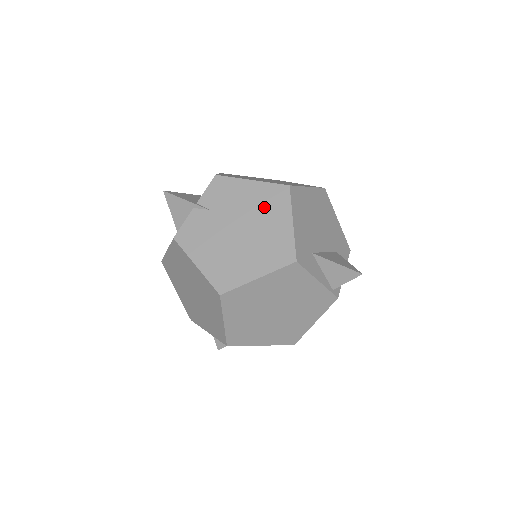
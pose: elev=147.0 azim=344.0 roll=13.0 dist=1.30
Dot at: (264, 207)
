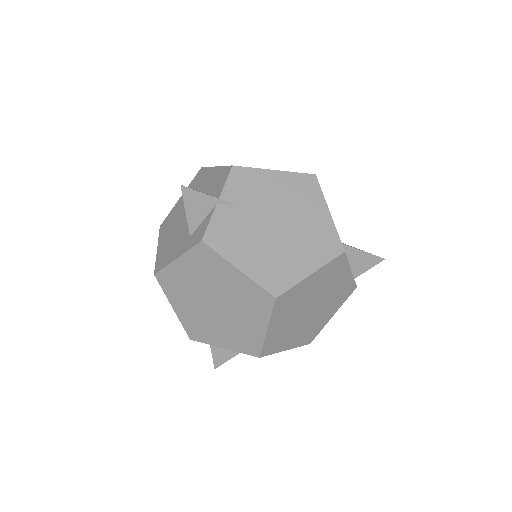
Dot at: (296, 198)
